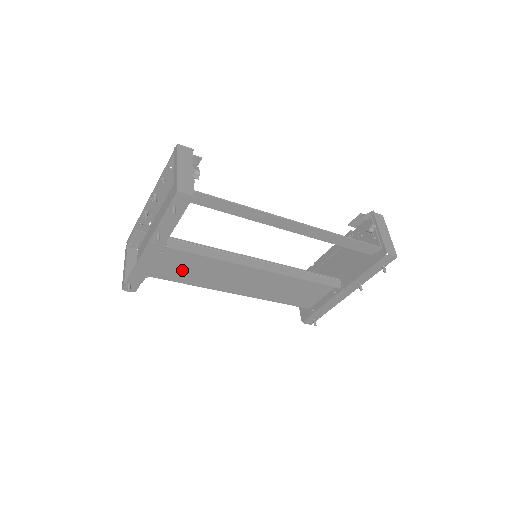
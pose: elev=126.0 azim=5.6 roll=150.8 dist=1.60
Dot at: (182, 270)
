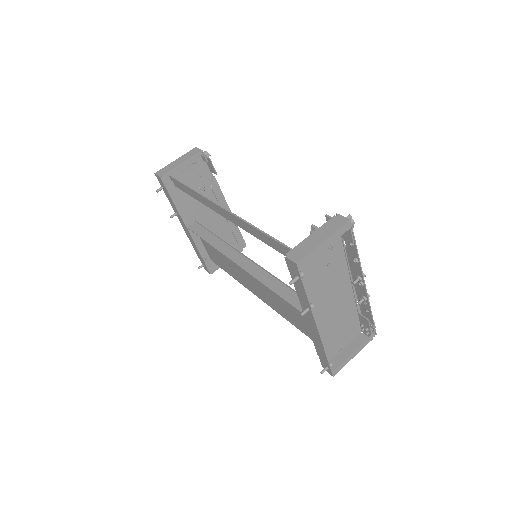
Dot at: (219, 258)
